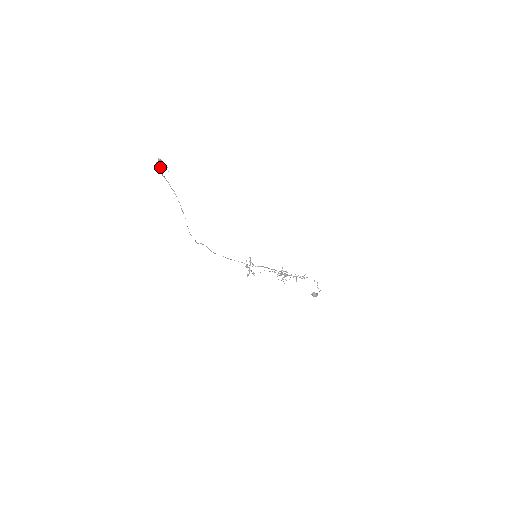
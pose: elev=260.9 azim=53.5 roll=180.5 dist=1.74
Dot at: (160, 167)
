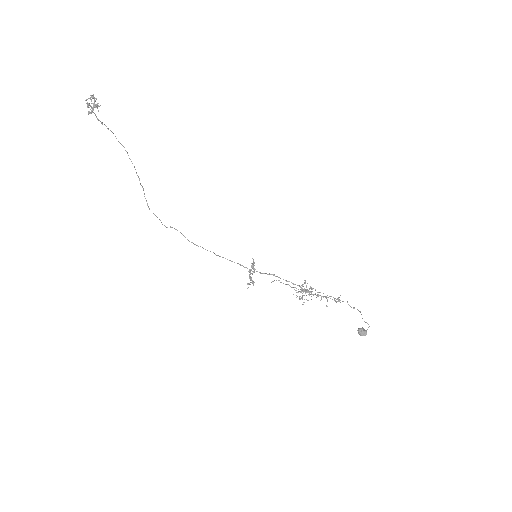
Dot at: (90, 106)
